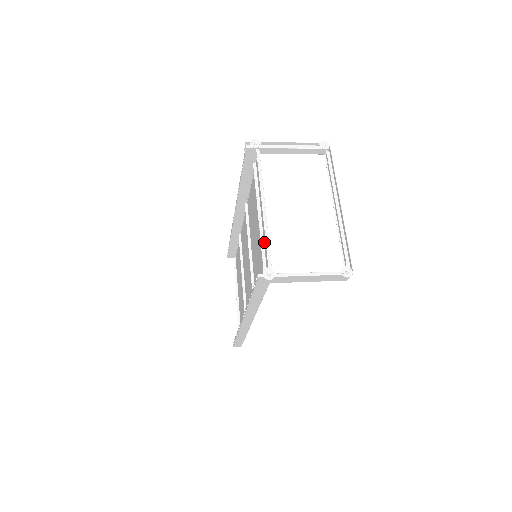
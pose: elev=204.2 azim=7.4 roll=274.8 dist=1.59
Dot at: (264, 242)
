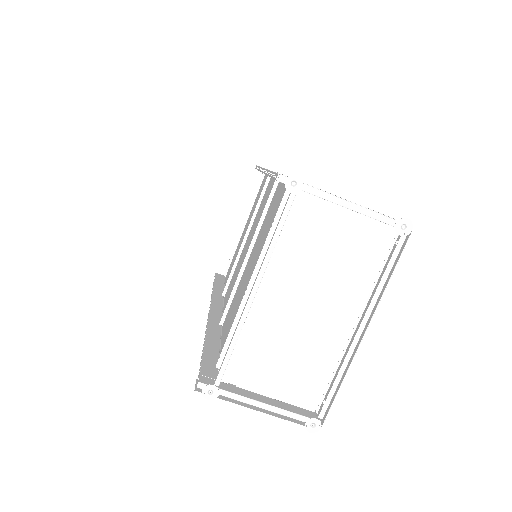
Dot at: (240, 317)
